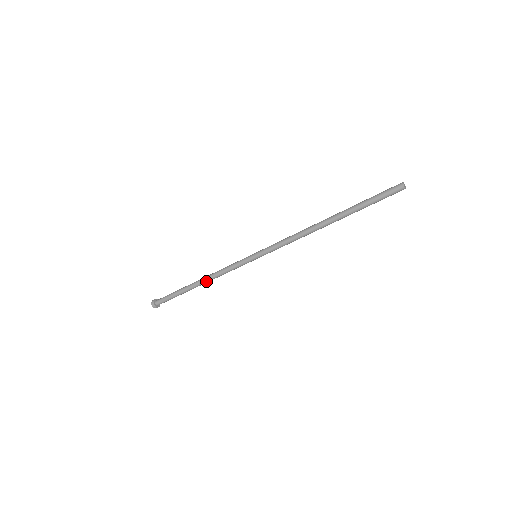
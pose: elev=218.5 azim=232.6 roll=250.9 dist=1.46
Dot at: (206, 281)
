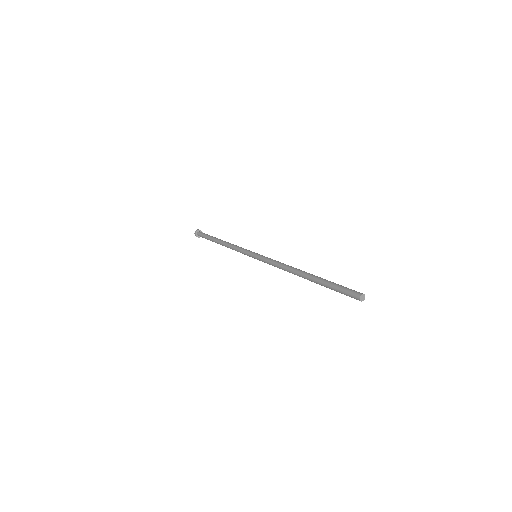
Dot at: (225, 246)
